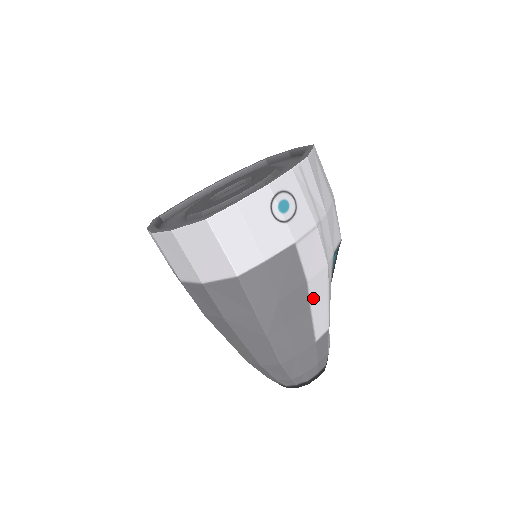
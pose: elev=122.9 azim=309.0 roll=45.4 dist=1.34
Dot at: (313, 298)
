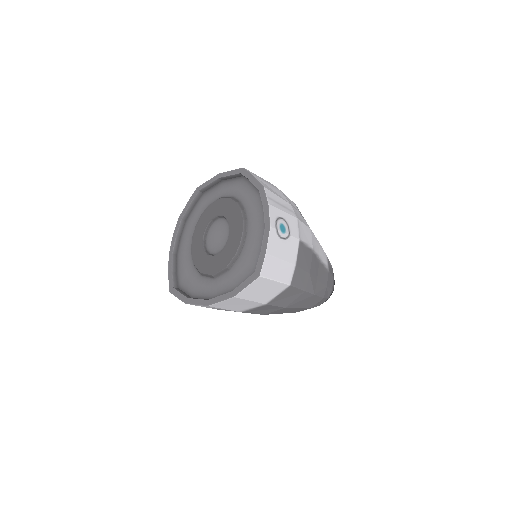
Dot at: (317, 253)
